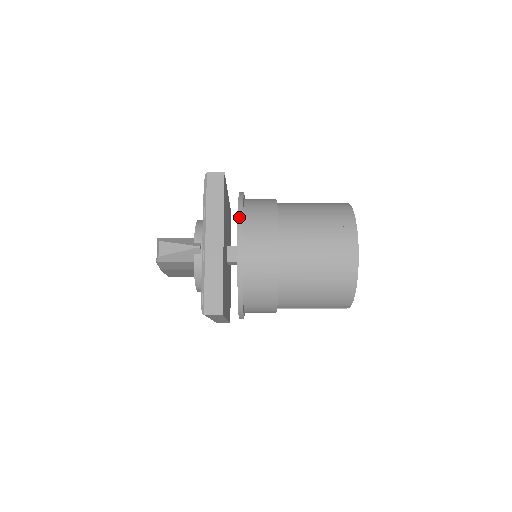
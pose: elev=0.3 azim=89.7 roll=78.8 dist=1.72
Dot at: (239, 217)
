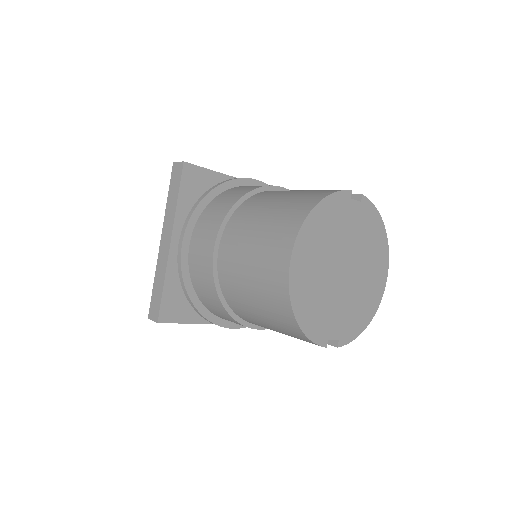
Dot at: (189, 214)
